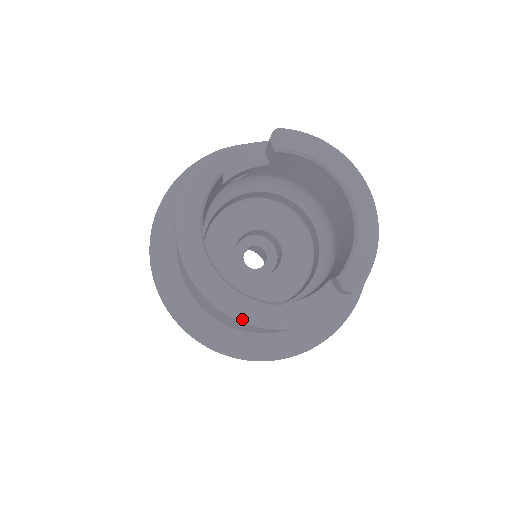
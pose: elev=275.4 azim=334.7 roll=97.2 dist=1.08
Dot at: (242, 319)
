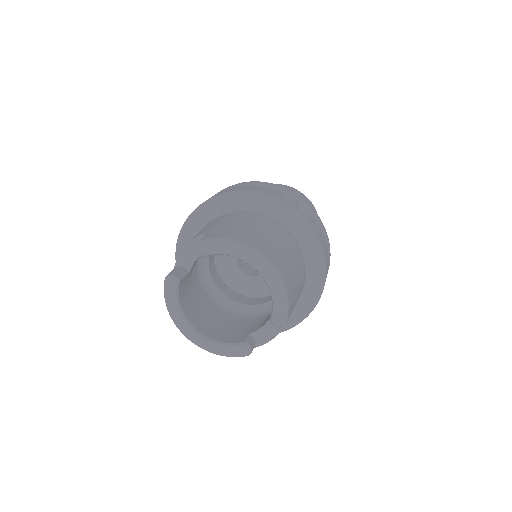
Dot at: (226, 356)
